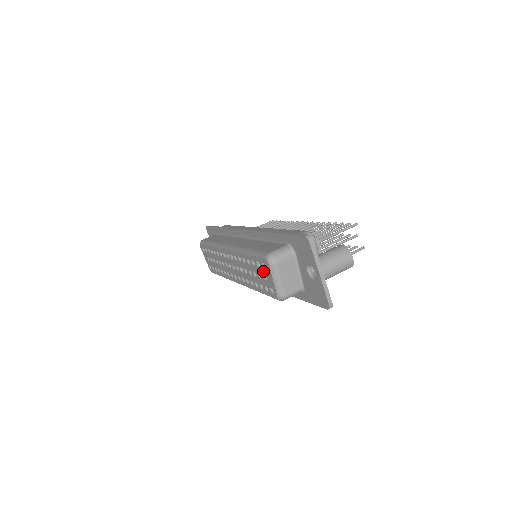
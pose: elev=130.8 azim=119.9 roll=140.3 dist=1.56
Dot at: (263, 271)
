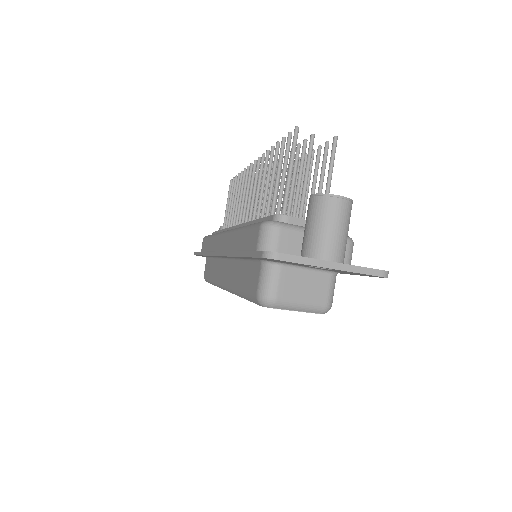
Dot at: occluded
